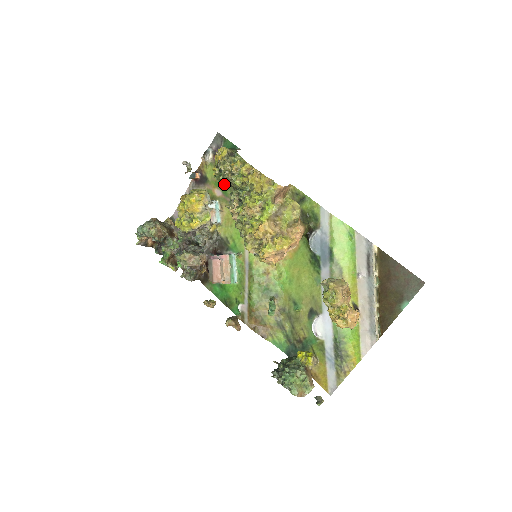
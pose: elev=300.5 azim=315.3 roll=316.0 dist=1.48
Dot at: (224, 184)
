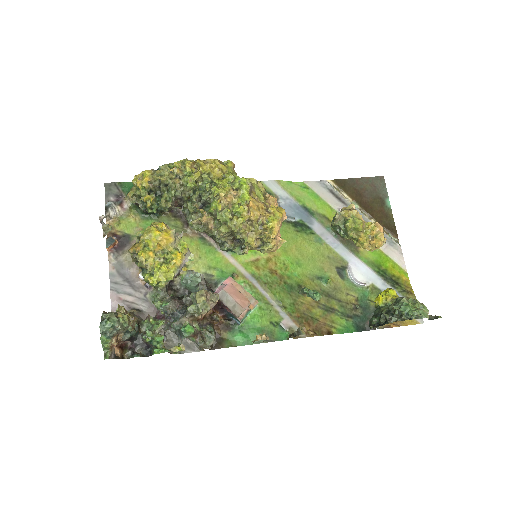
Dot at: (172, 202)
